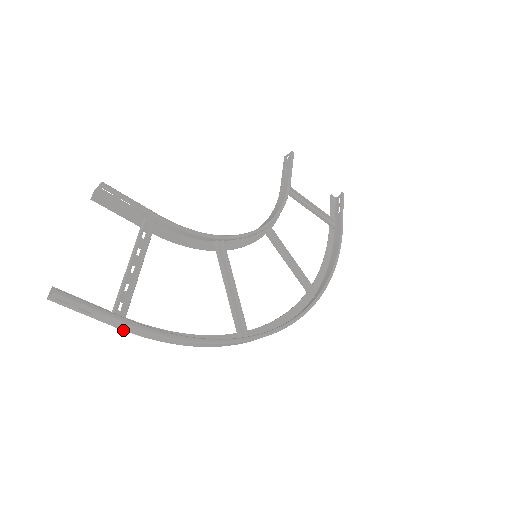
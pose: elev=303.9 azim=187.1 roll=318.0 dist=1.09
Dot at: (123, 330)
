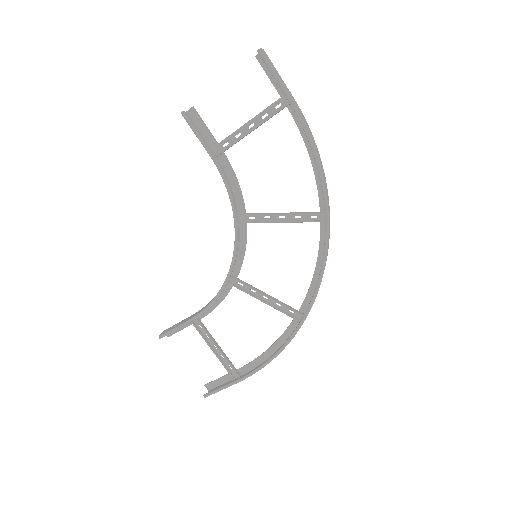
Dot at: (243, 375)
